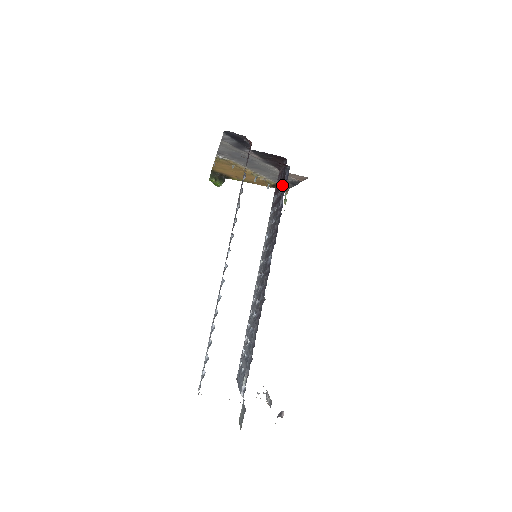
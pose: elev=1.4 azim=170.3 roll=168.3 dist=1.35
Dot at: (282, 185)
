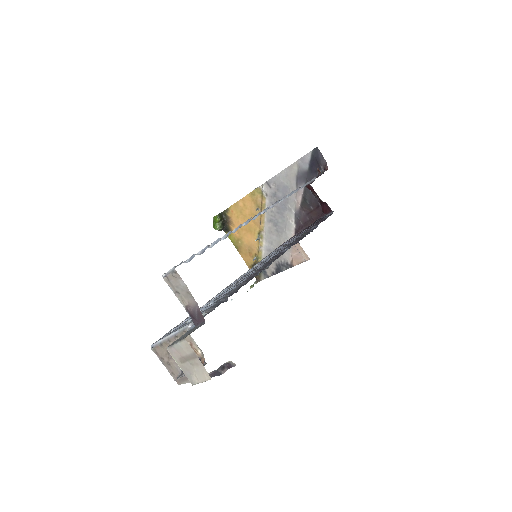
Dot at: occluded
